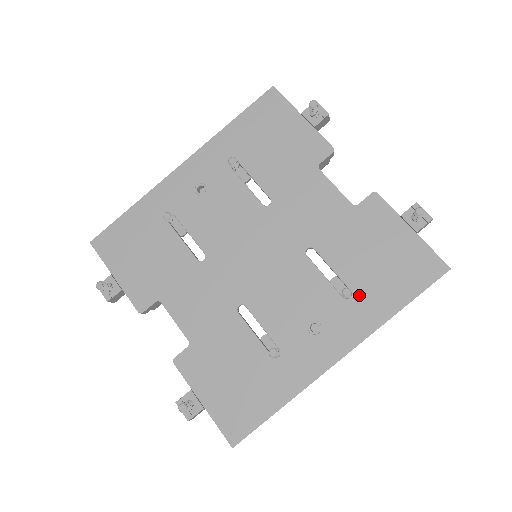
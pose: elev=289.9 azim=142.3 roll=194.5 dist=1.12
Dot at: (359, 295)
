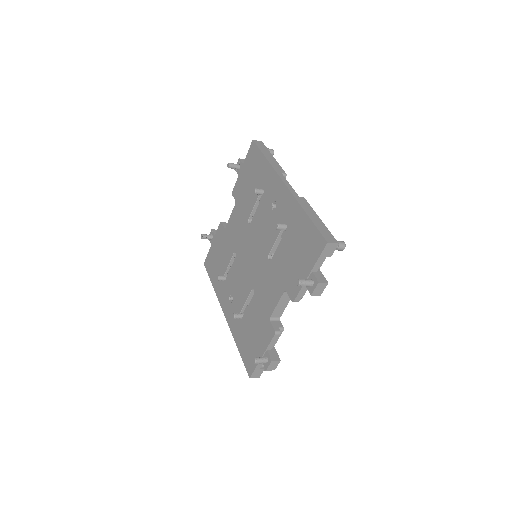
Dot at: (240, 323)
